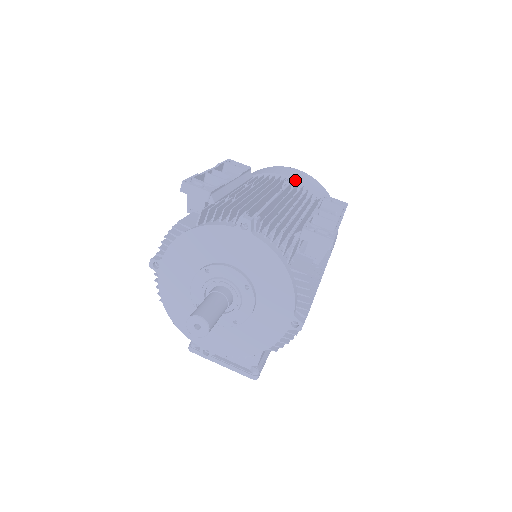
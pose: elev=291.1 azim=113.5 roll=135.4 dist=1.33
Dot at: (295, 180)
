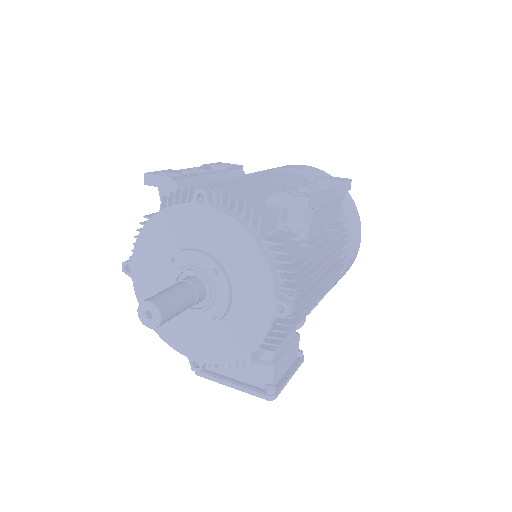
Dot at: occluded
